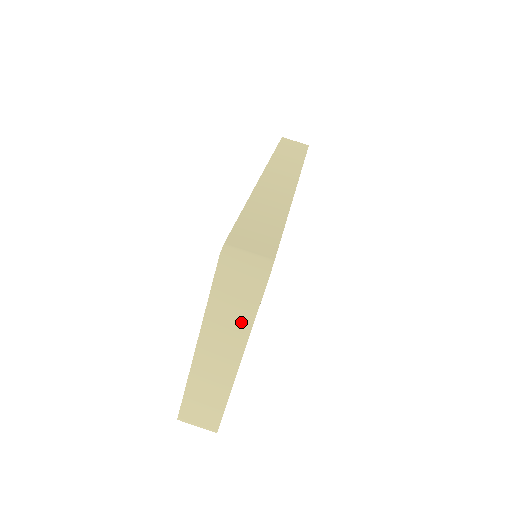
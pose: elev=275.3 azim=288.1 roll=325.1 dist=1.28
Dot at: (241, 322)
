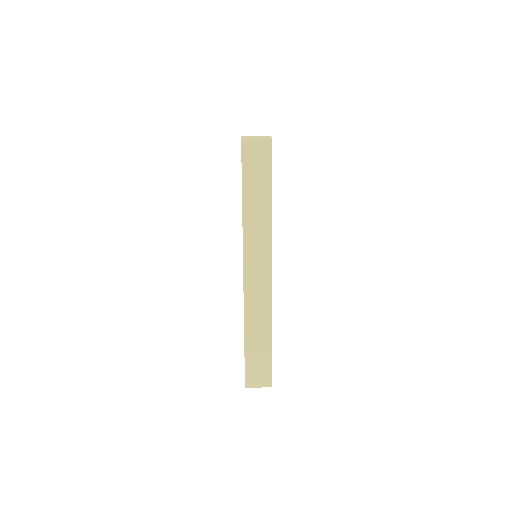
Dot at: occluded
